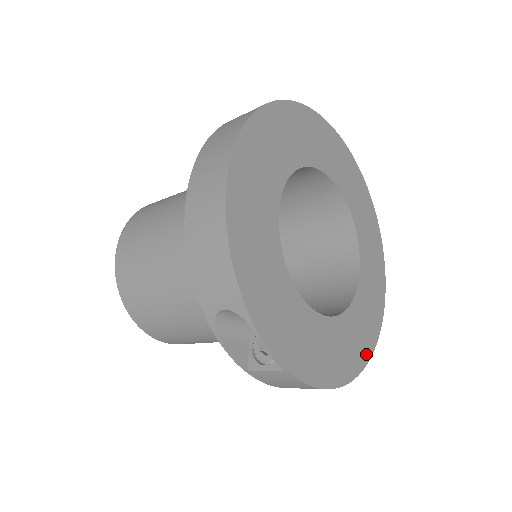
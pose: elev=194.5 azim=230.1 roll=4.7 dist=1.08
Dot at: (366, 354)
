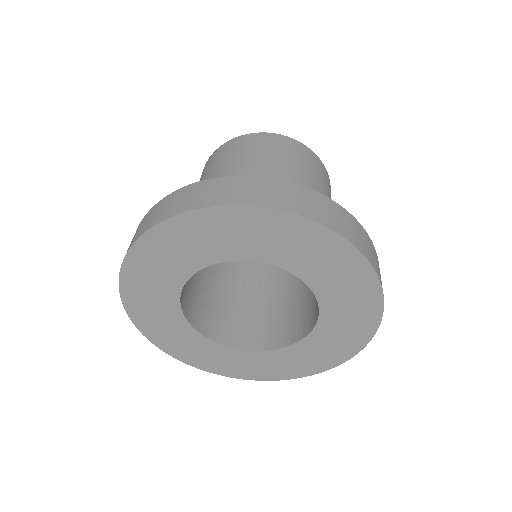
Dot at: (330, 364)
